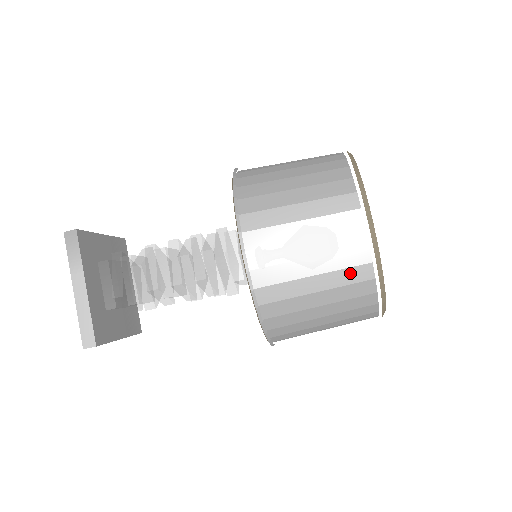
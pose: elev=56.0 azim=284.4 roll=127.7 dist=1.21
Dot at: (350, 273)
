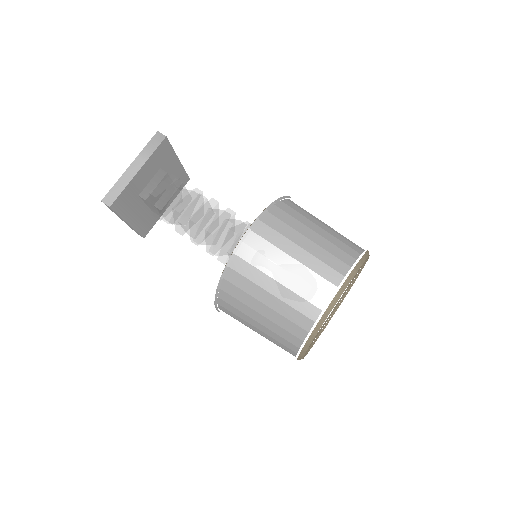
Dot at: (349, 240)
